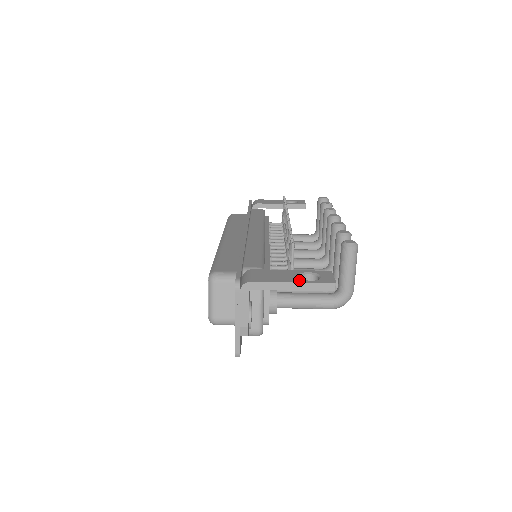
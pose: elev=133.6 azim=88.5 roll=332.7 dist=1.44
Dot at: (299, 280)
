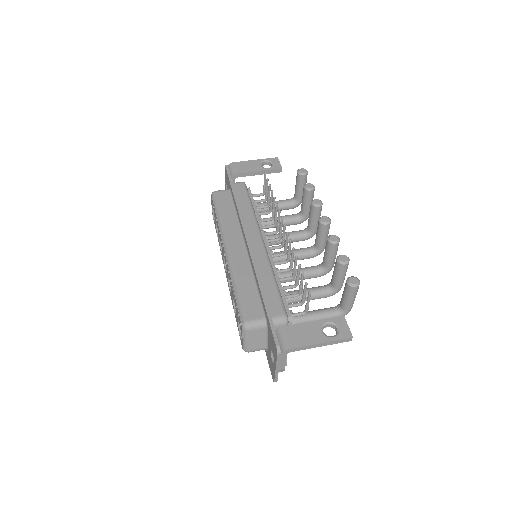
Dot at: (325, 338)
